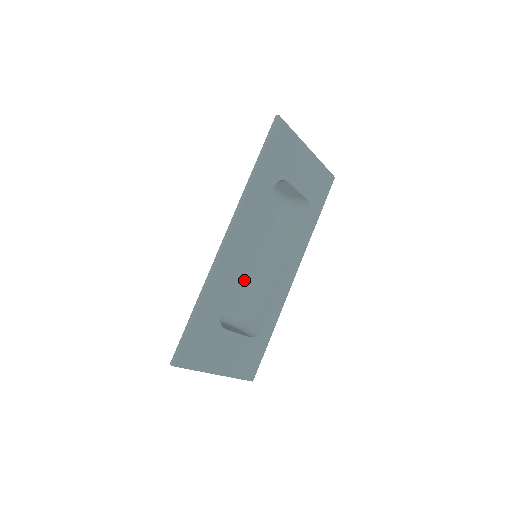
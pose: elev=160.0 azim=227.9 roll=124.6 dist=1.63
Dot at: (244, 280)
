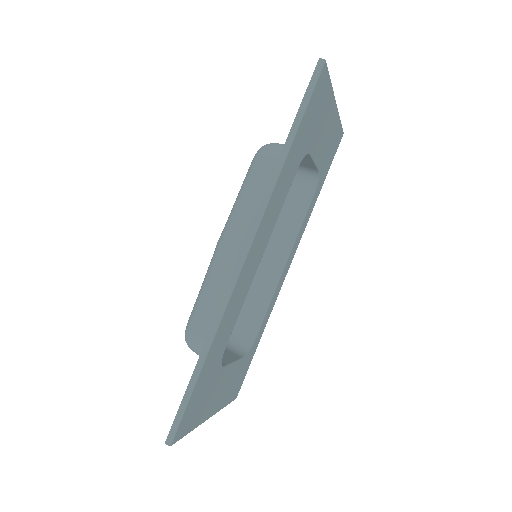
Dot at: occluded
